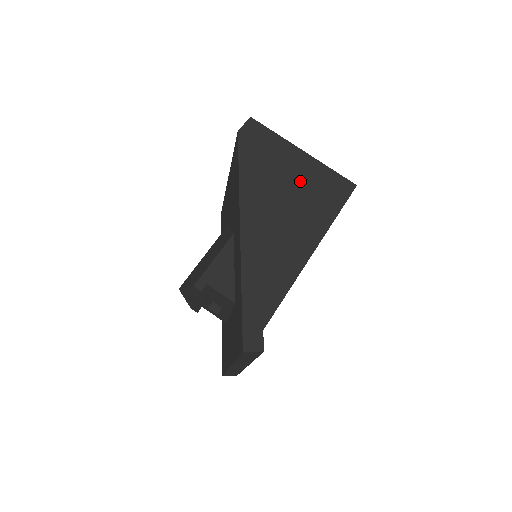
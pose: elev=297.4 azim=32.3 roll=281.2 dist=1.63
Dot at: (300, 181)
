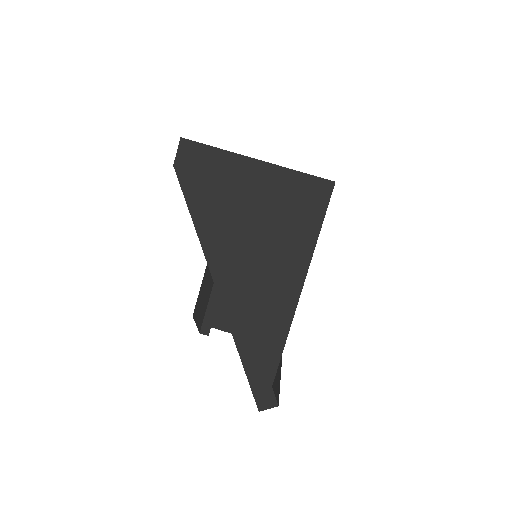
Dot at: (265, 204)
